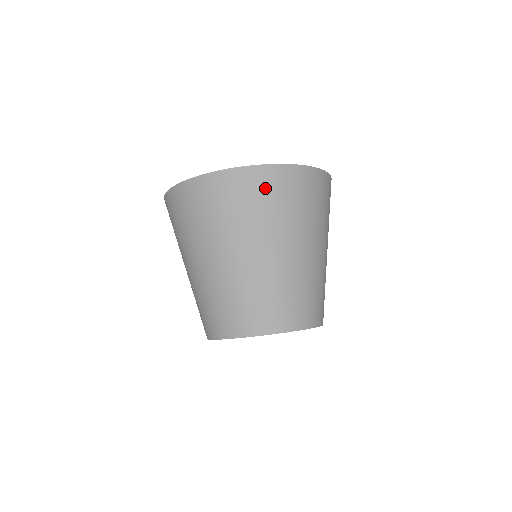
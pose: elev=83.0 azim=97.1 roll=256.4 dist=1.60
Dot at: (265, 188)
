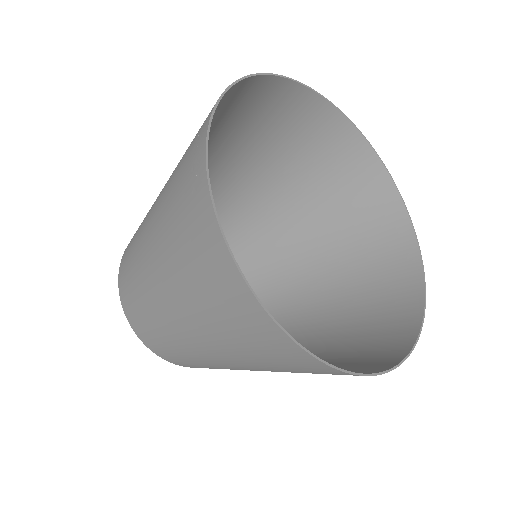
Dot at: (302, 367)
